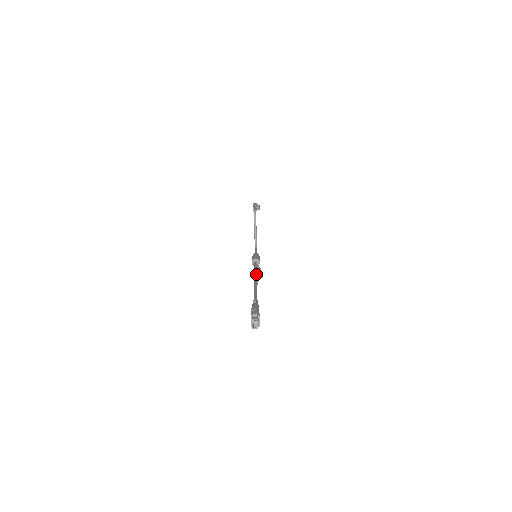
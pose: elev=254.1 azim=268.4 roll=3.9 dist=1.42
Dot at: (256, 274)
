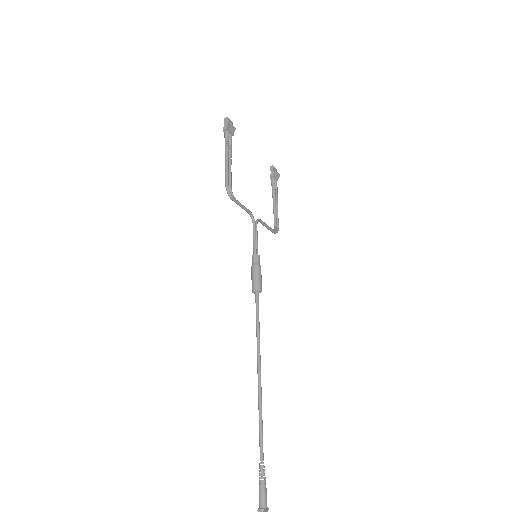
Dot at: (258, 356)
